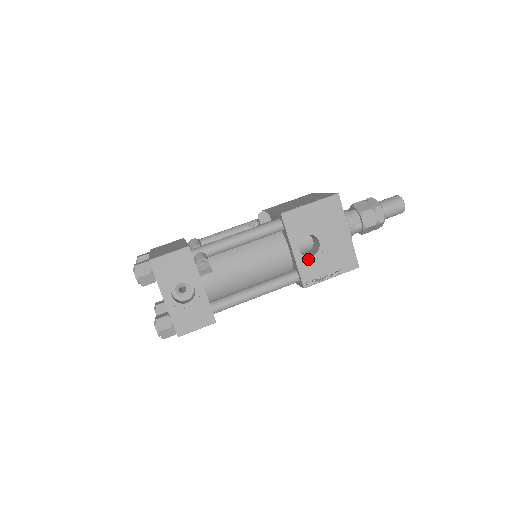
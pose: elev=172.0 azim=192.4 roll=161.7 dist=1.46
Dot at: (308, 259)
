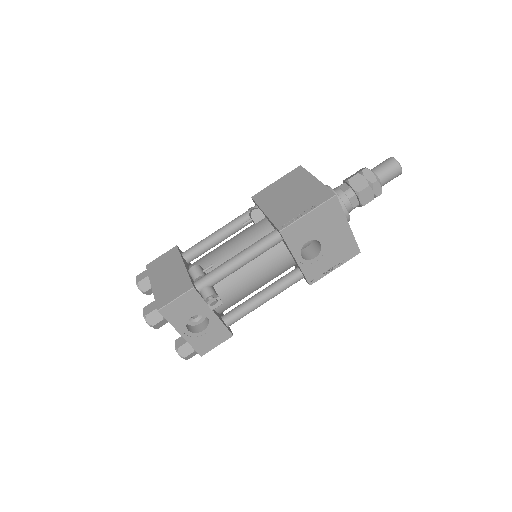
Dot at: (311, 261)
